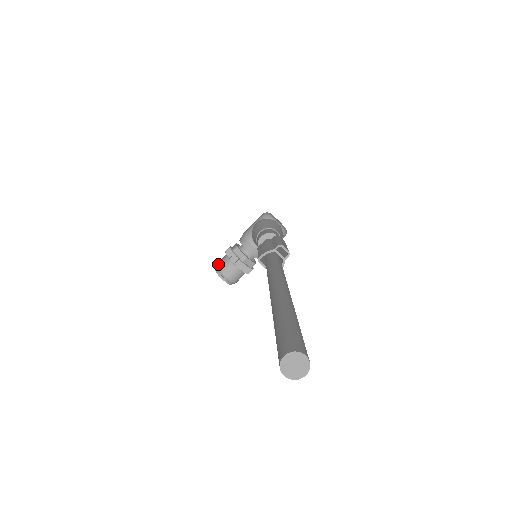
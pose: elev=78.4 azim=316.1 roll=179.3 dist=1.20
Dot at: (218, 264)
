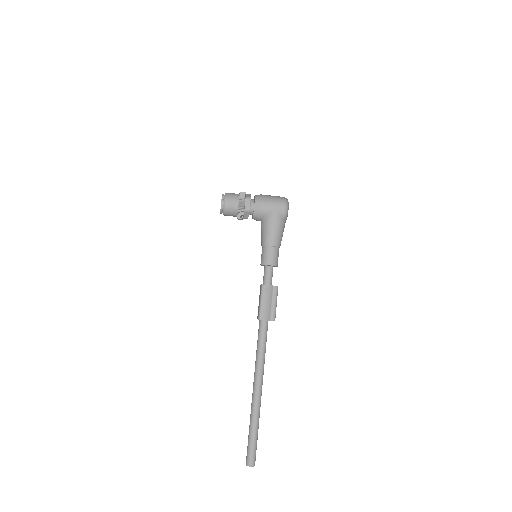
Dot at: (227, 206)
